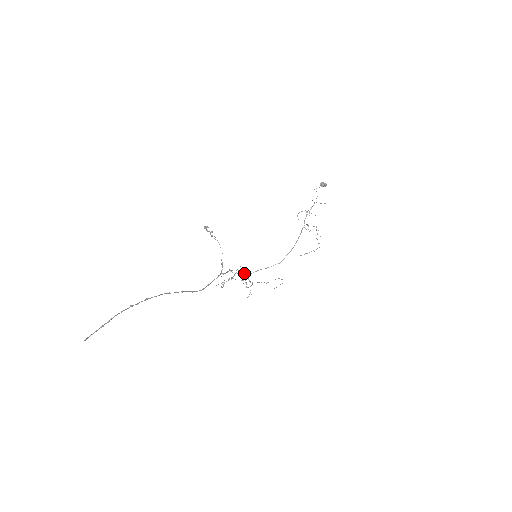
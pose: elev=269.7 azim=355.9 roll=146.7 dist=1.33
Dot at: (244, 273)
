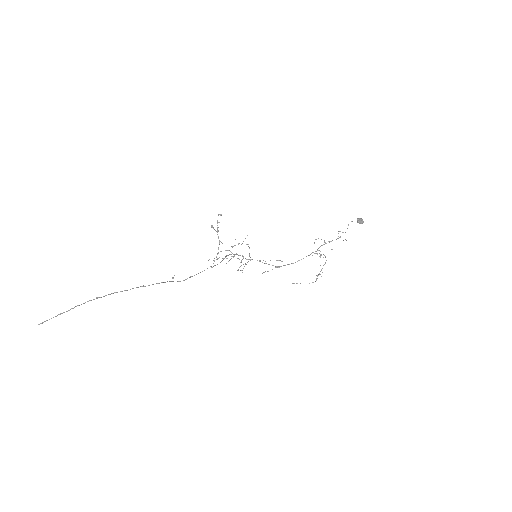
Dot at: (242, 256)
